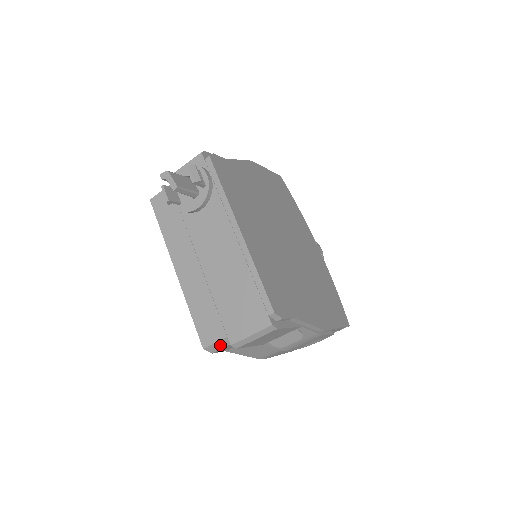
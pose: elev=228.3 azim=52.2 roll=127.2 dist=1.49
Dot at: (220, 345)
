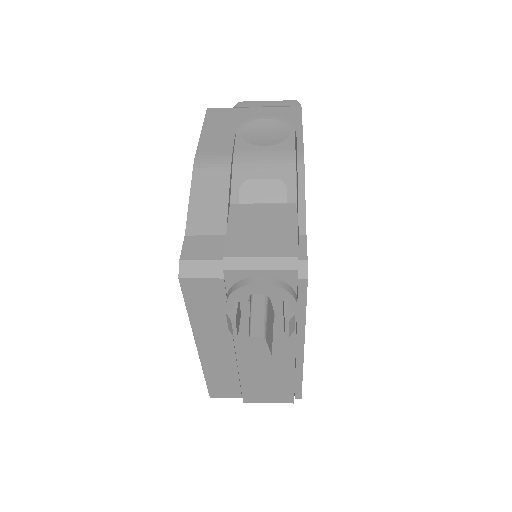
Dot at: occluded
